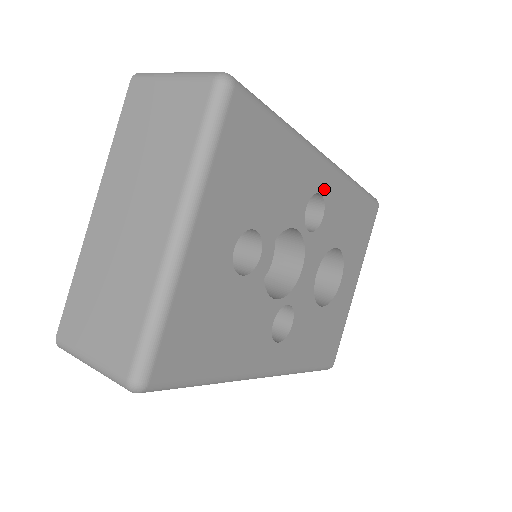
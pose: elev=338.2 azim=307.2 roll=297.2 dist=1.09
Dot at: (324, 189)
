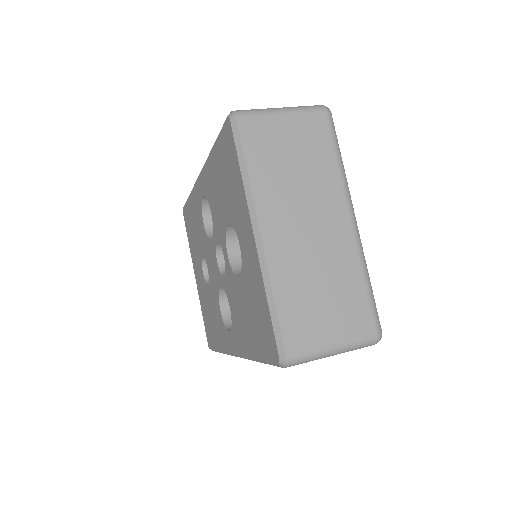
Dot at: occluded
